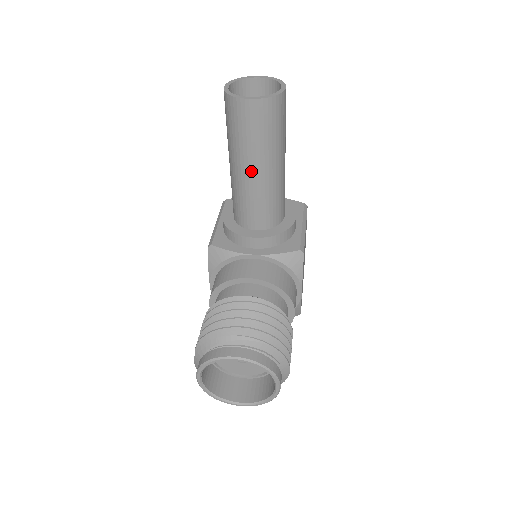
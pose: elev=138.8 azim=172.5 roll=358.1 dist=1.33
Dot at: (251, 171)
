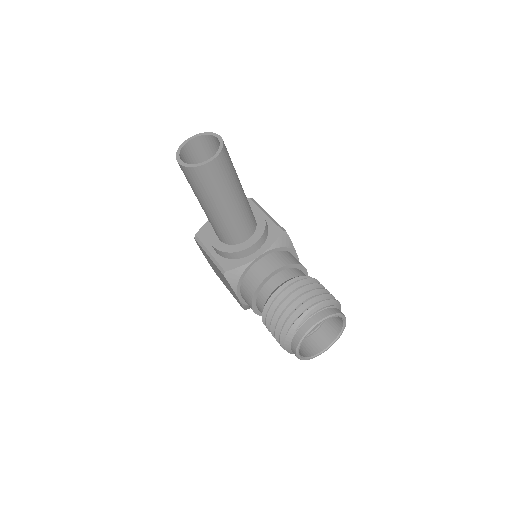
Dot at: (229, 205)
